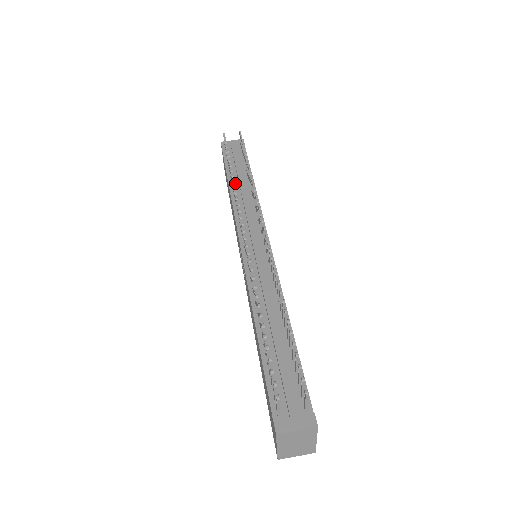
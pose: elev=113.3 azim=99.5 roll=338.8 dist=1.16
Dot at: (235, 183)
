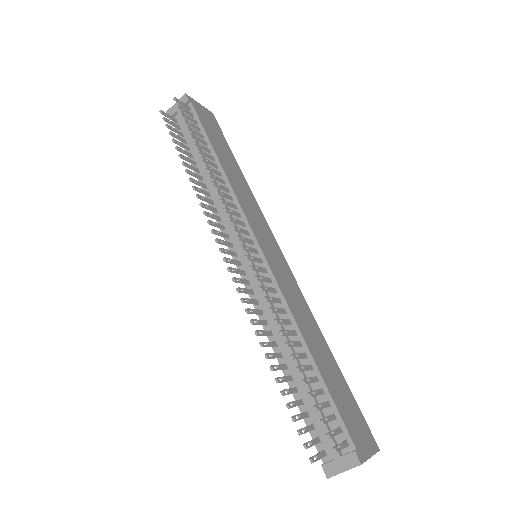
Dot at: (201, 170)
